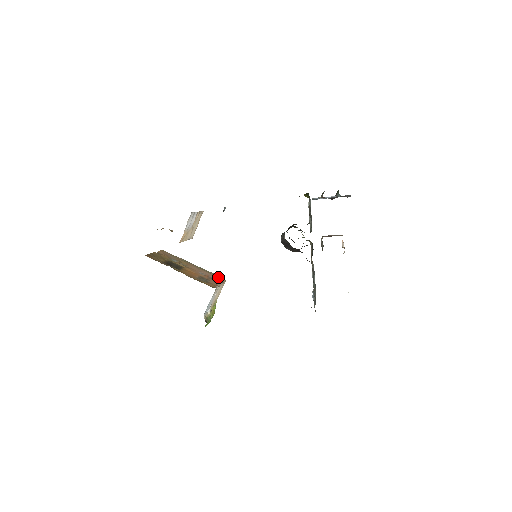
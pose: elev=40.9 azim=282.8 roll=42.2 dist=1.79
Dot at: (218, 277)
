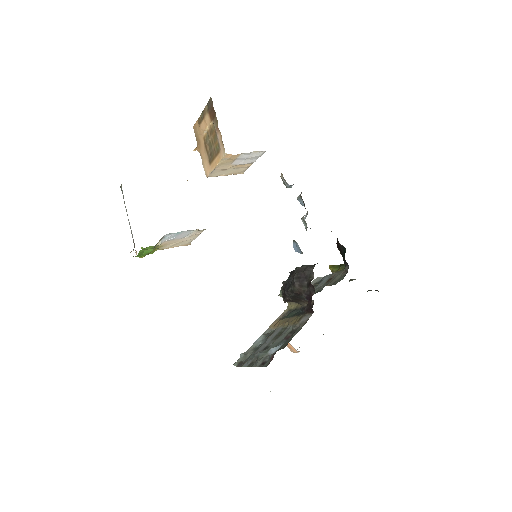
Dot at: occluded
